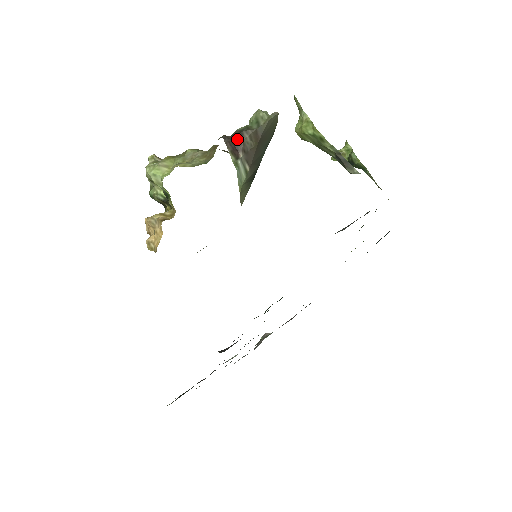
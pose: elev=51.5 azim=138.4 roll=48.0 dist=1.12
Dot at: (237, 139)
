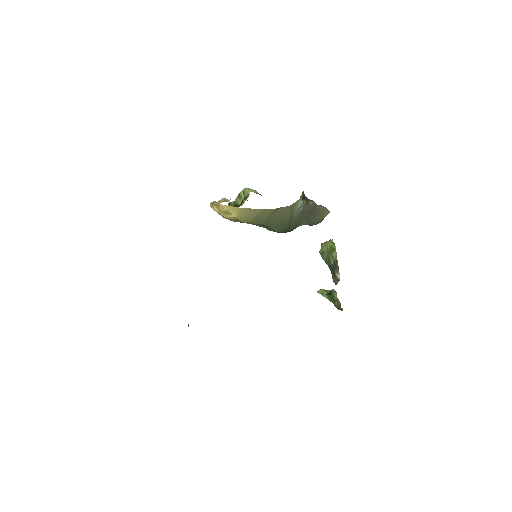
Dot at: (307, 198)
